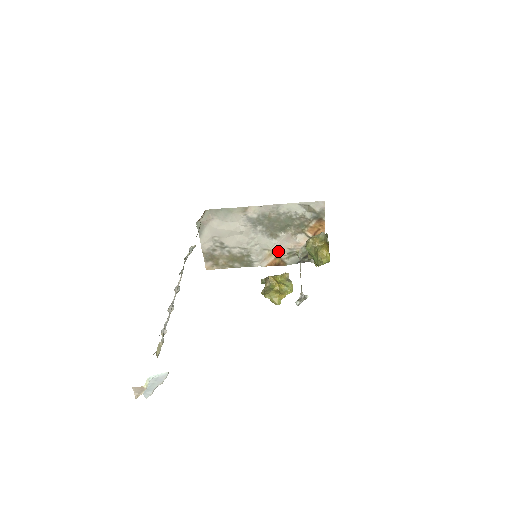
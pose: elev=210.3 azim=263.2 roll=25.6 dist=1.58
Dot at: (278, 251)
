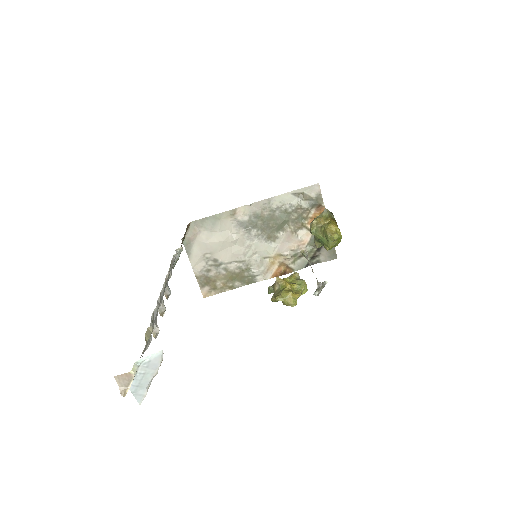
Dot at: (280, 256)
